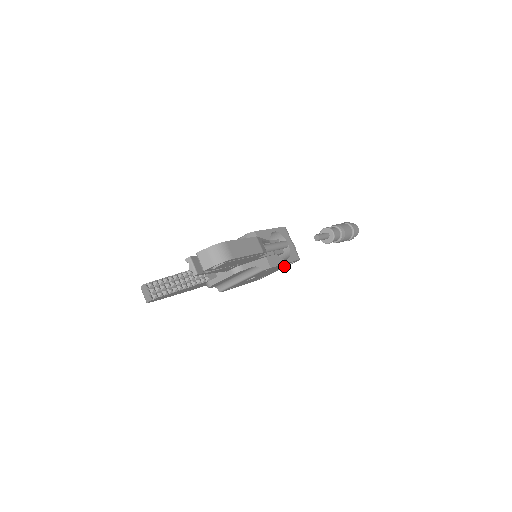
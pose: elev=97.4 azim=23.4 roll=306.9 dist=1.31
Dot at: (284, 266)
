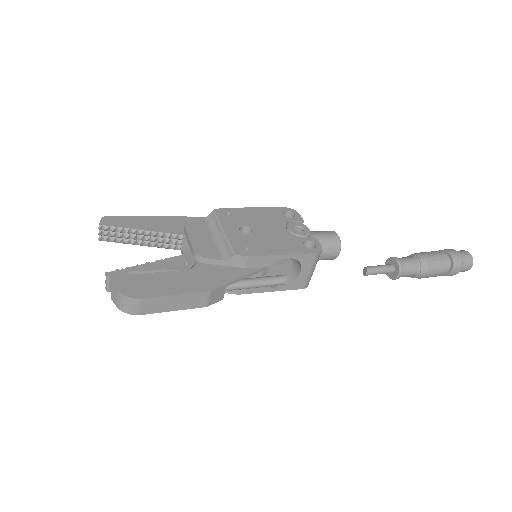
Dot at: occluded
